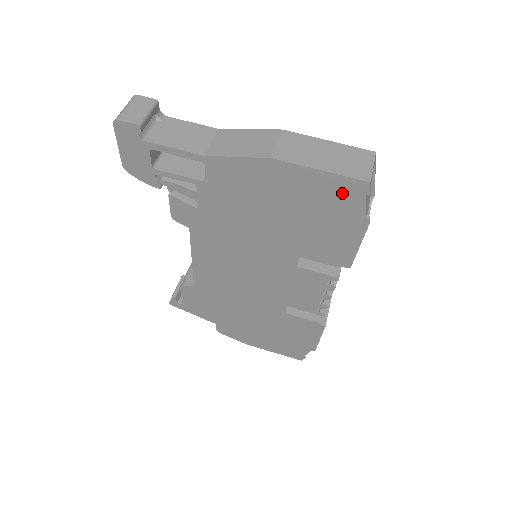
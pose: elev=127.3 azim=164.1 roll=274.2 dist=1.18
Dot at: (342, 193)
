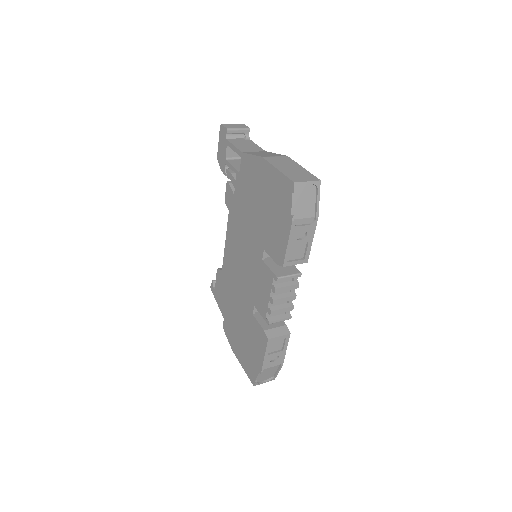
Dot at: (284, 190)
